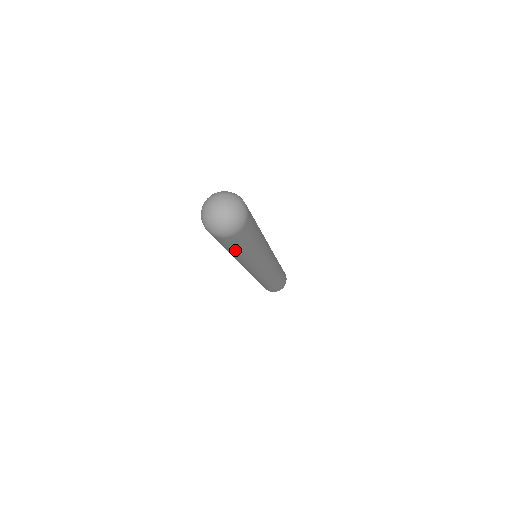
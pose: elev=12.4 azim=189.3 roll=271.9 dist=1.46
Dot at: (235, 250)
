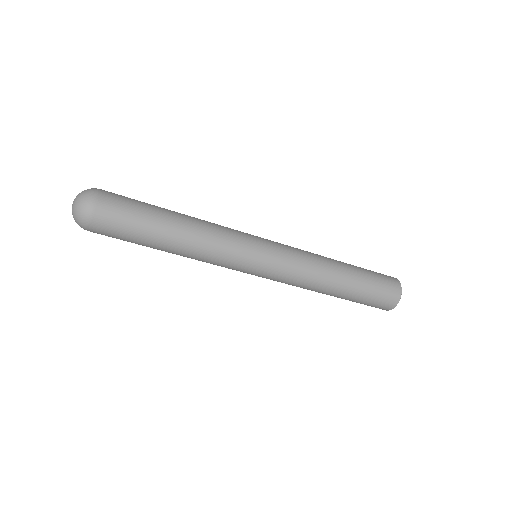
Dot at: (140, 244)
